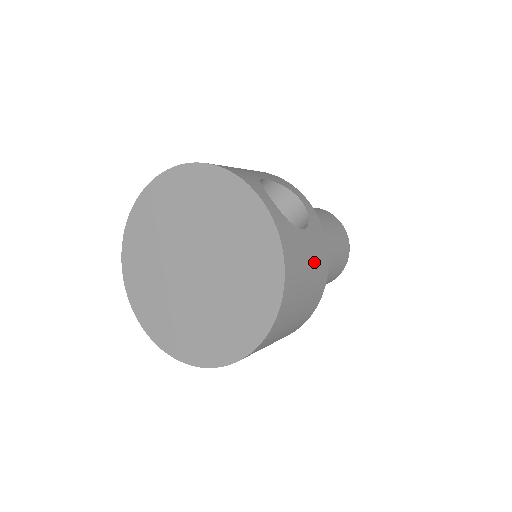
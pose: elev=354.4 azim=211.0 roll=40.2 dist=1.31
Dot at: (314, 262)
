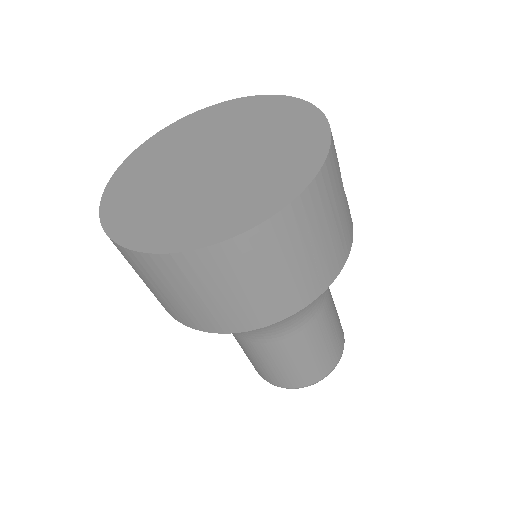
Dot at: (340, 226)
